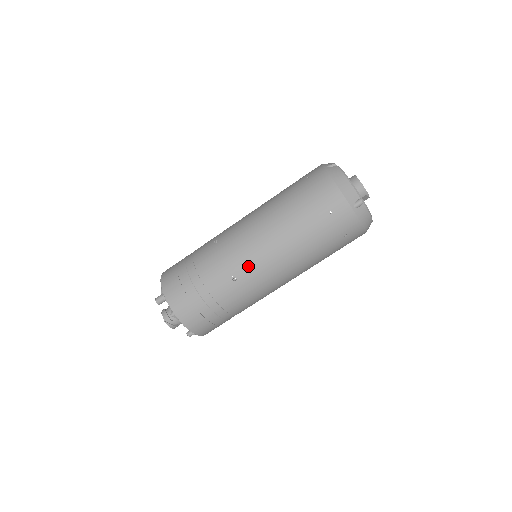
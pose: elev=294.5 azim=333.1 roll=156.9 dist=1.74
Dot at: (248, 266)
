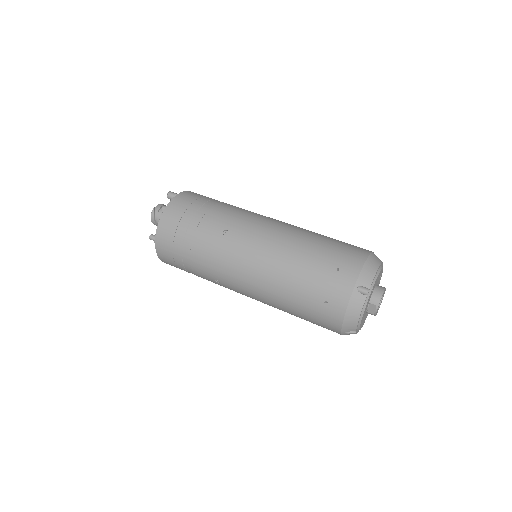
Dot at: (244, 236)
